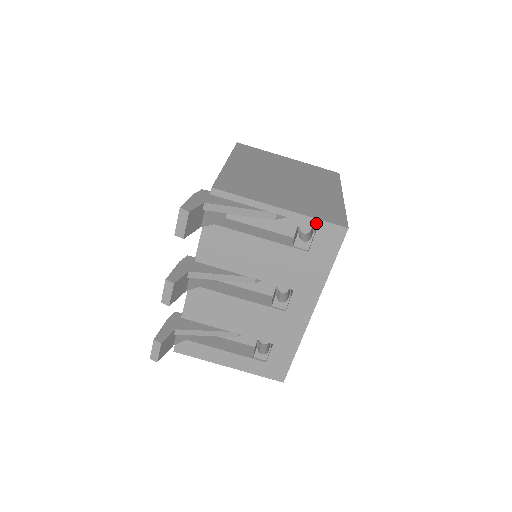
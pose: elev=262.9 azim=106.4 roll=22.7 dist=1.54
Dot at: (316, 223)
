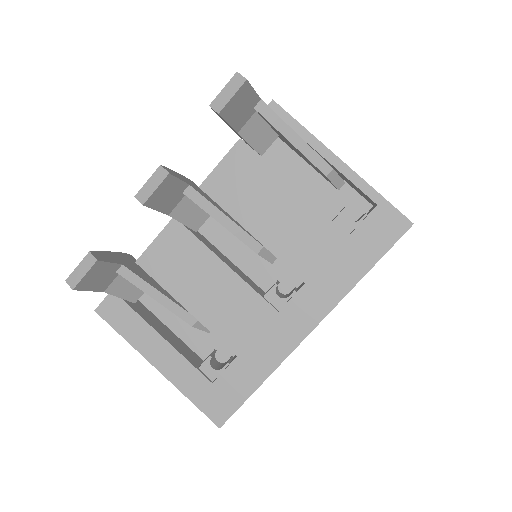
Dot at: (377, 200)
